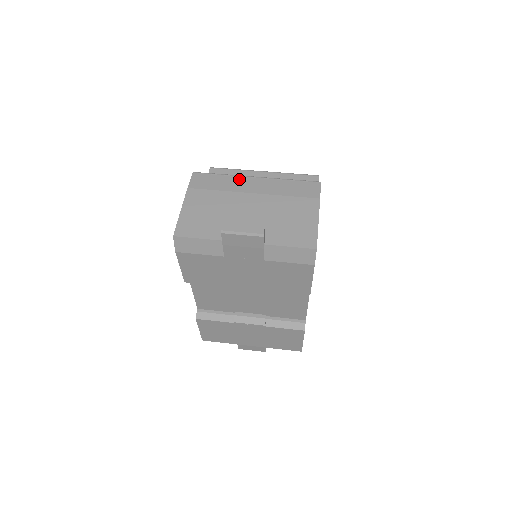
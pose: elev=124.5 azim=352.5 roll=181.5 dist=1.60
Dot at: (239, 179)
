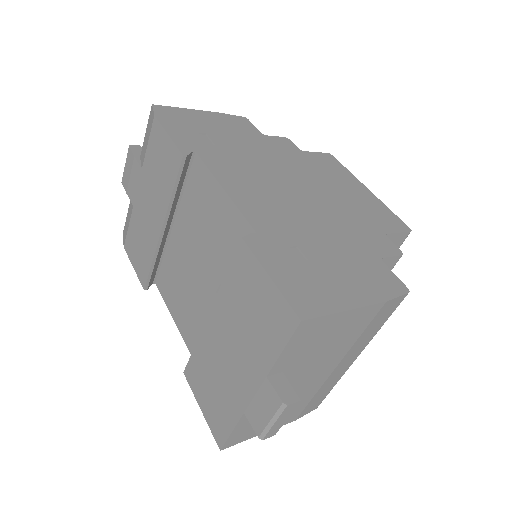
Dot at: occluded
